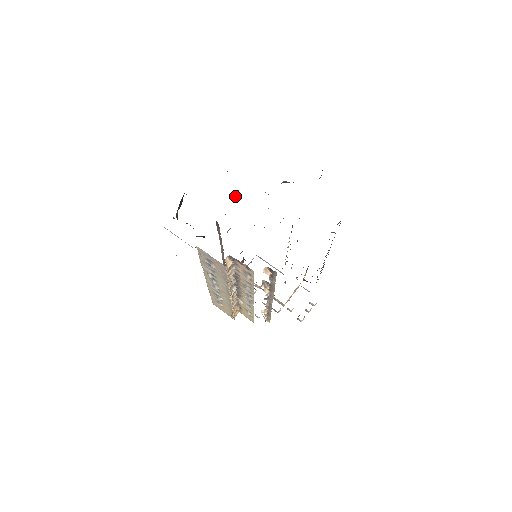
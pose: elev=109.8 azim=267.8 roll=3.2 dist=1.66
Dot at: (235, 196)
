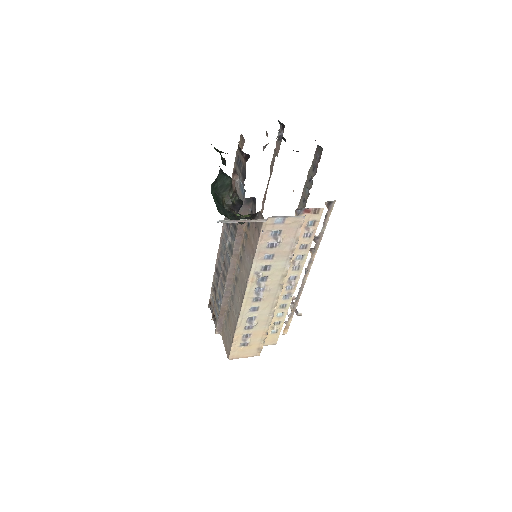
Dot at: (236, 180)
